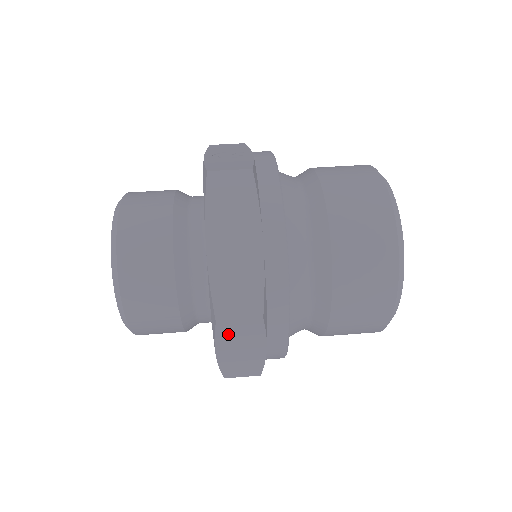
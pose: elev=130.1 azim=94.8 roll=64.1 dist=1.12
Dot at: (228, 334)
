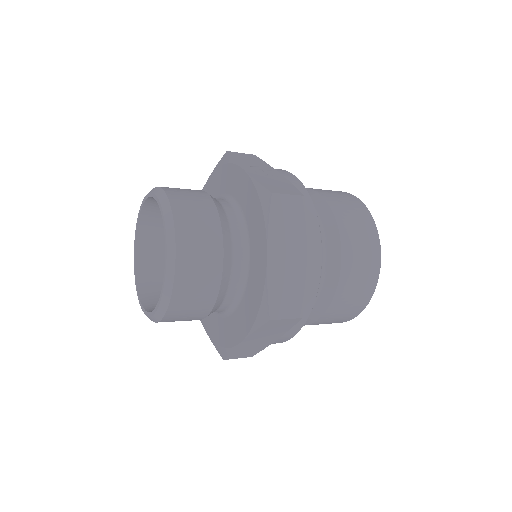
Dot at: (267, 328)
